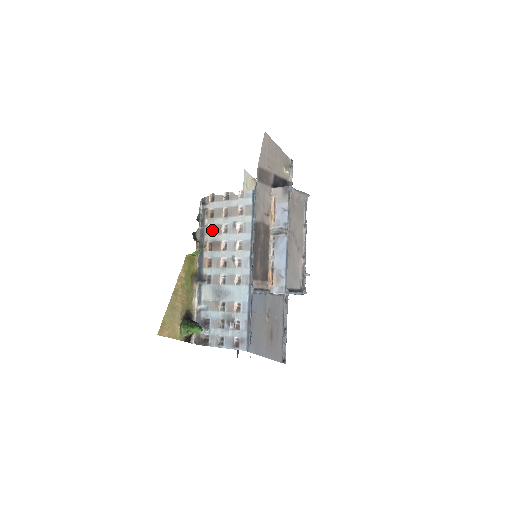
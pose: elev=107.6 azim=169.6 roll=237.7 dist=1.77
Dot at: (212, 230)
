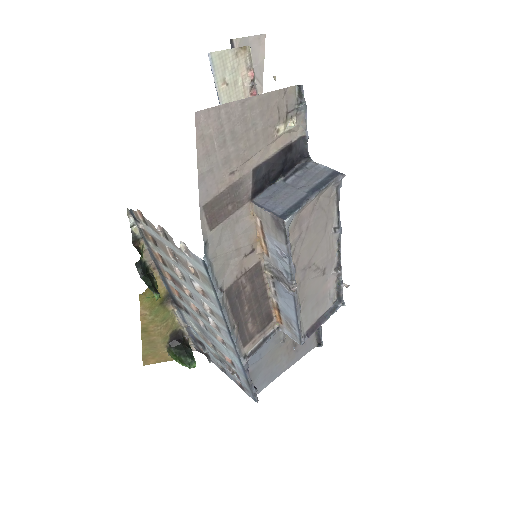
Dot at: (164, 262)
